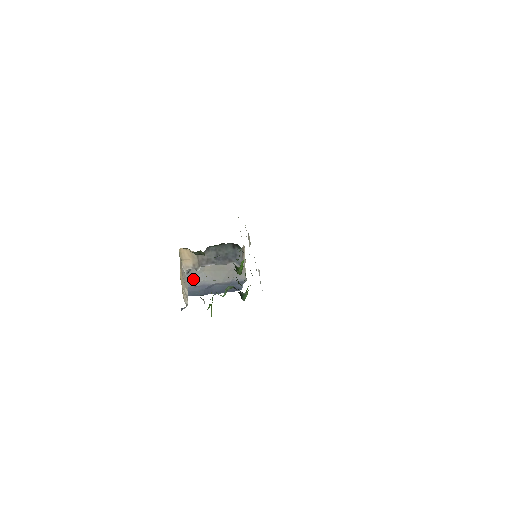
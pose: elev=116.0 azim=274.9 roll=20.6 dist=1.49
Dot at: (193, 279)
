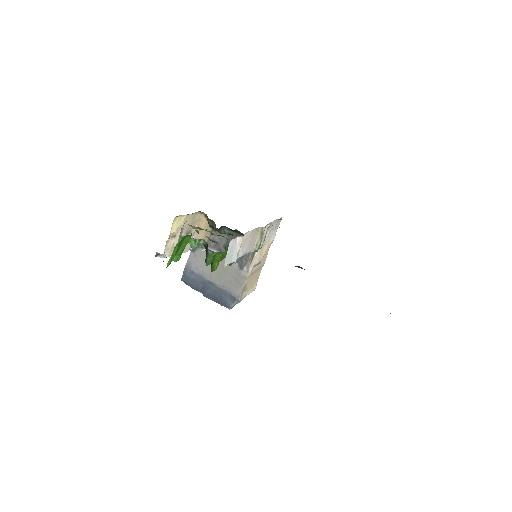
Dot at: (196, 262)
